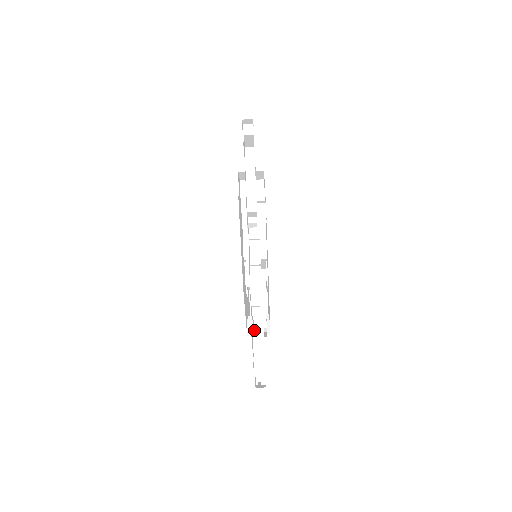
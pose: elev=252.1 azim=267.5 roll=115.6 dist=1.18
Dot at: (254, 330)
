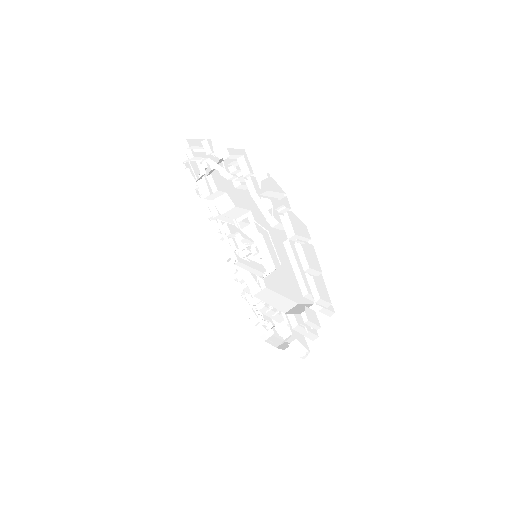
Dot at: (272, 226)
